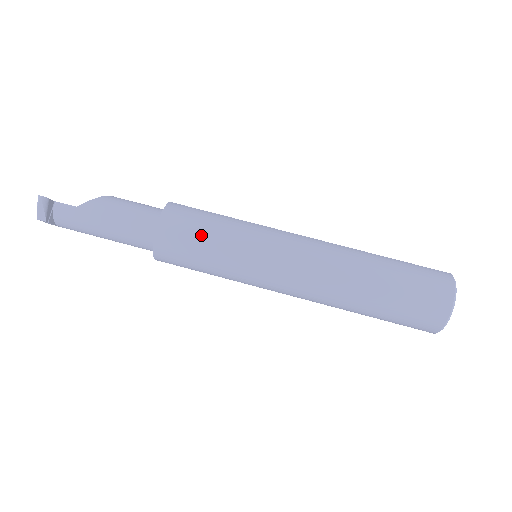
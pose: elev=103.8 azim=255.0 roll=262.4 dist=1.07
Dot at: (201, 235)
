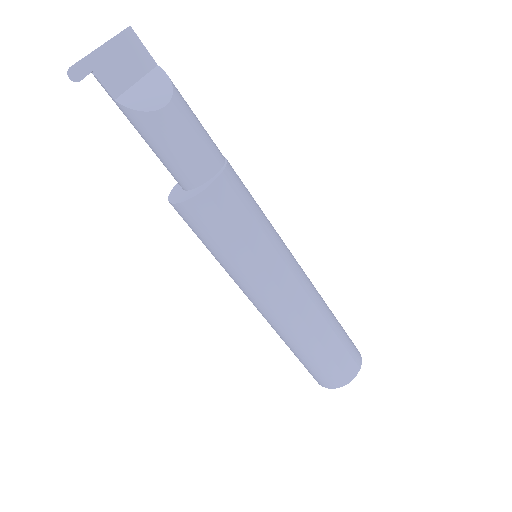
Dot at: (203, 241)
